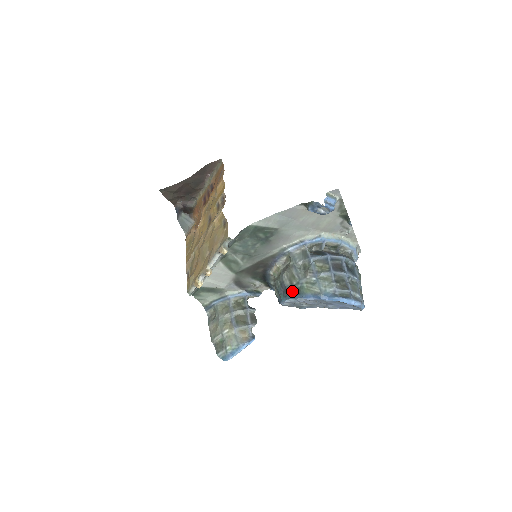
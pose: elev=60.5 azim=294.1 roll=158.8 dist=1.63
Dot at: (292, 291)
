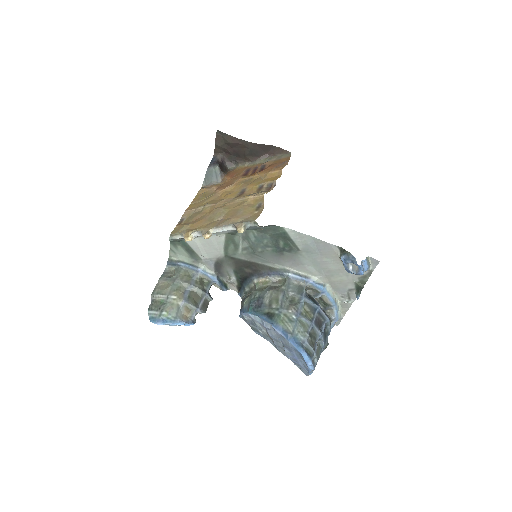
Dot at: (266, 311)
